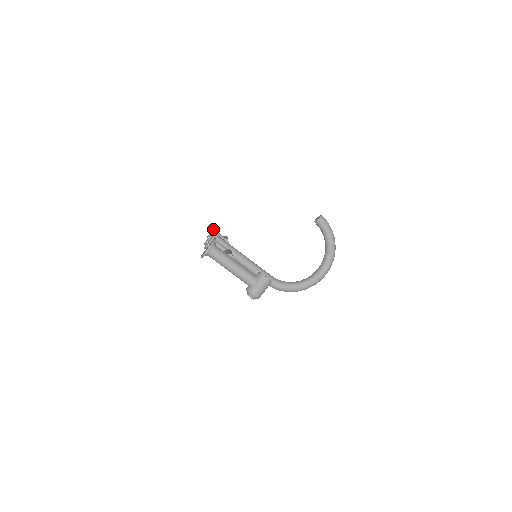
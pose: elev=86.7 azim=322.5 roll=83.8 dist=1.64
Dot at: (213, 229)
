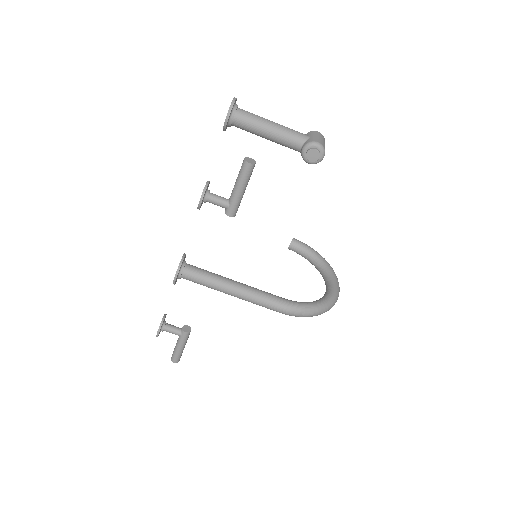
Dot at: occluded
